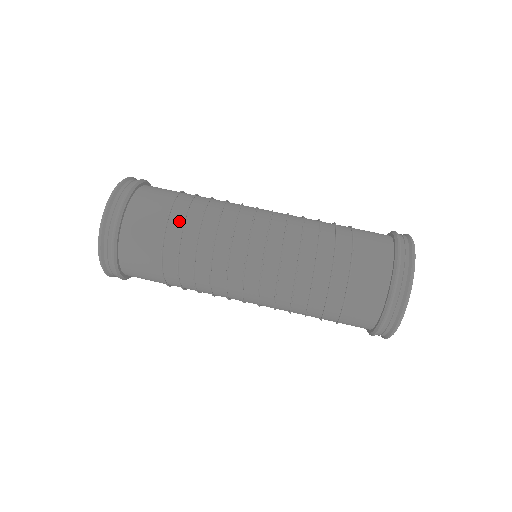
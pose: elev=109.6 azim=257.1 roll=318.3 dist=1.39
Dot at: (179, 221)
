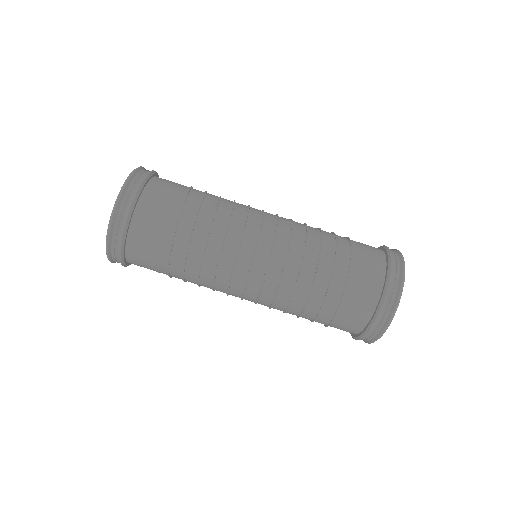
Dot at: (195, 205)
